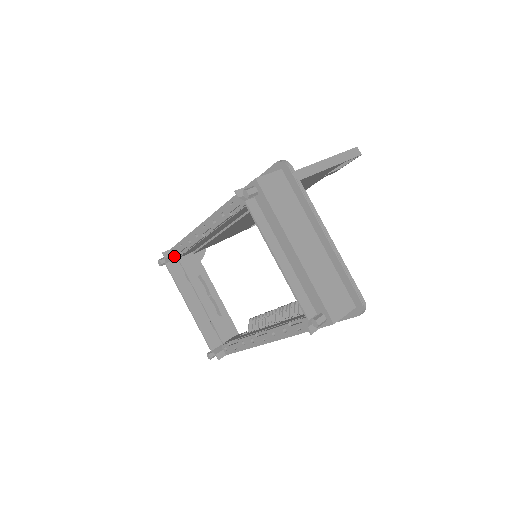
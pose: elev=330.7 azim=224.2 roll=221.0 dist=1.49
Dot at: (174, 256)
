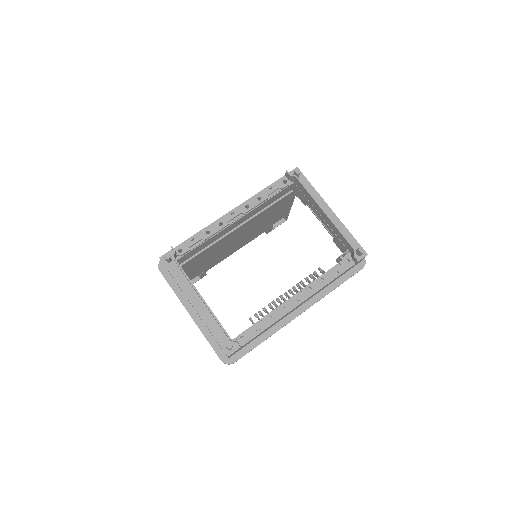
Dot at: (178, 254)
